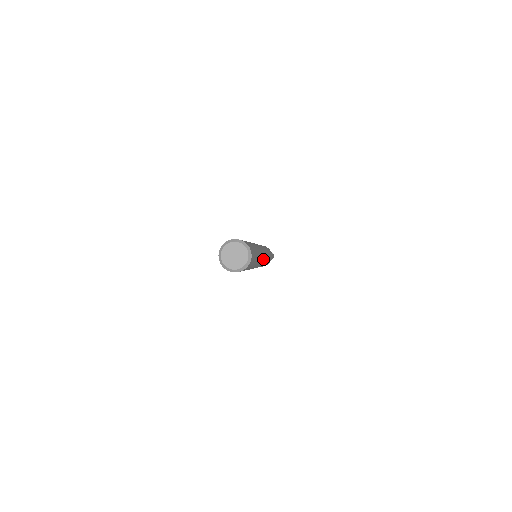
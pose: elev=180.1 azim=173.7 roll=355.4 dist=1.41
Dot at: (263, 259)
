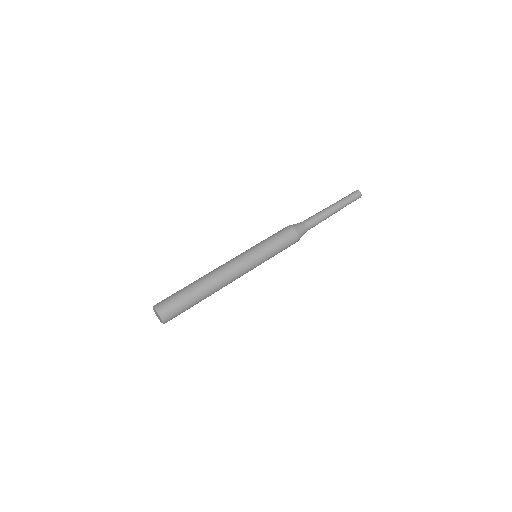
Dot at: occluded
